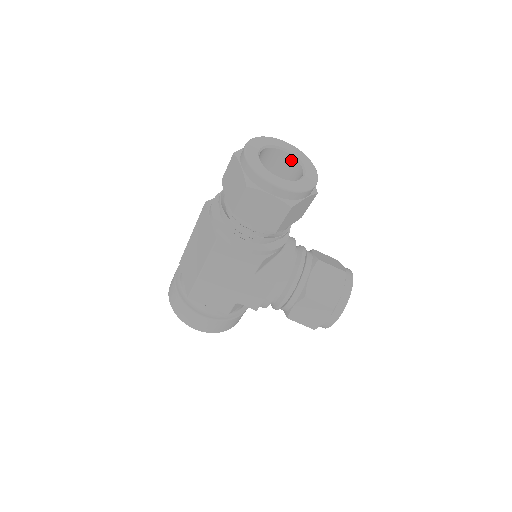
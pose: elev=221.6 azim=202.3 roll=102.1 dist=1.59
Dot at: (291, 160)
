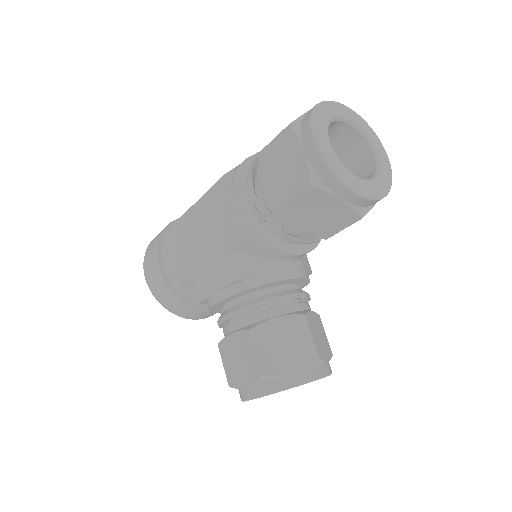
Dot at: (371, 167)
